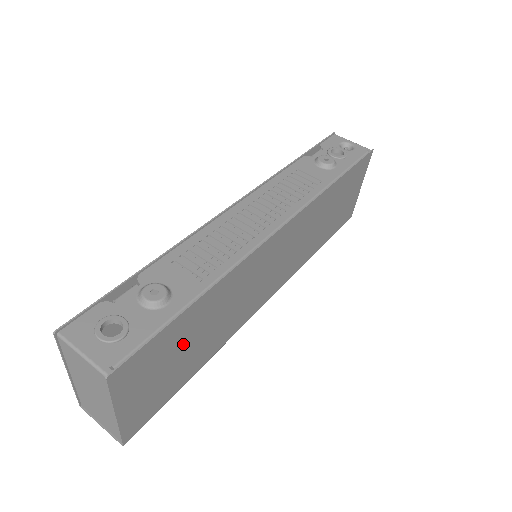
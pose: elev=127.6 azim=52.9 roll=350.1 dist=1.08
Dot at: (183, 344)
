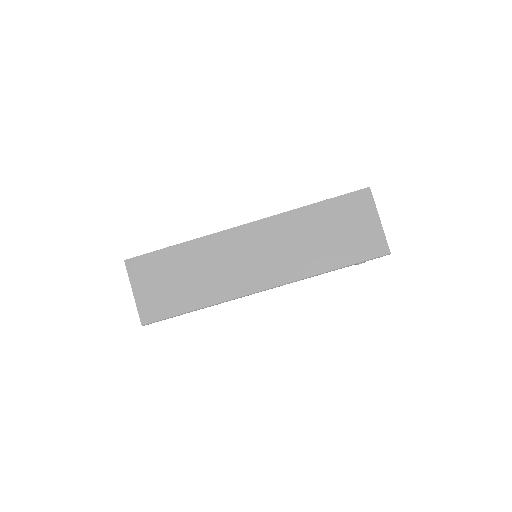
Dot at: (174, 273)
